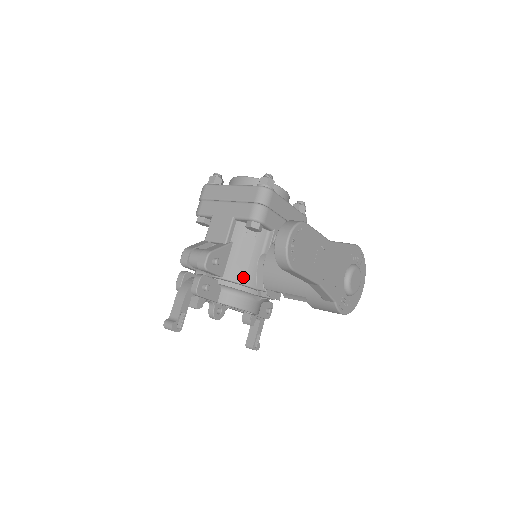
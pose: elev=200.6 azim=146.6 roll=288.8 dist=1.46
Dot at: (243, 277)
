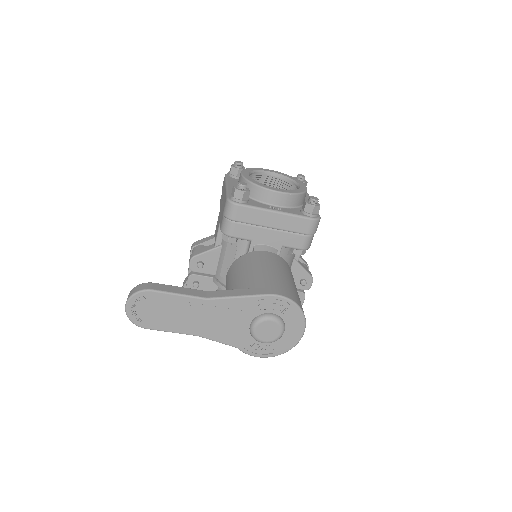
Dot at: occluded
